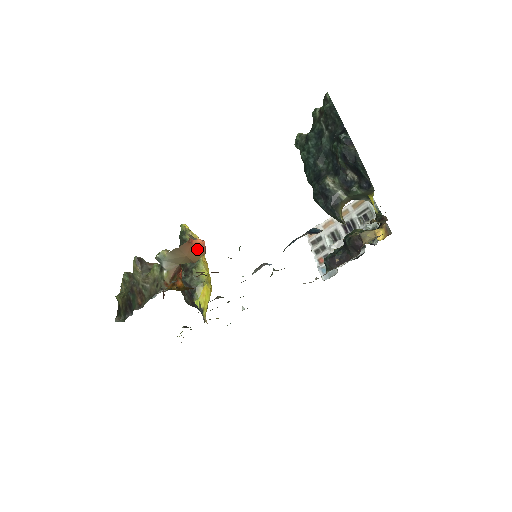
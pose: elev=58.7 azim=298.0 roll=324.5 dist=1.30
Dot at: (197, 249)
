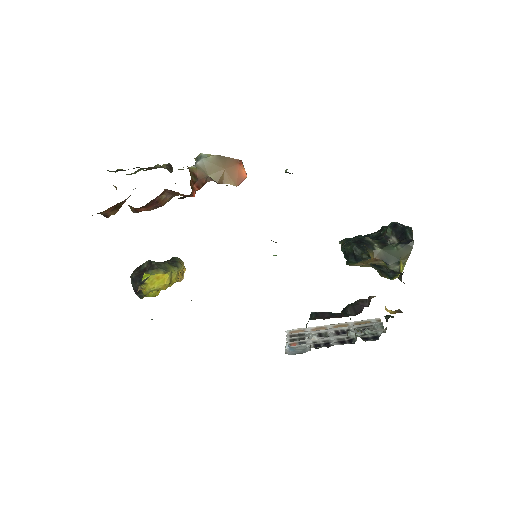
Dot at: (237, 174)
